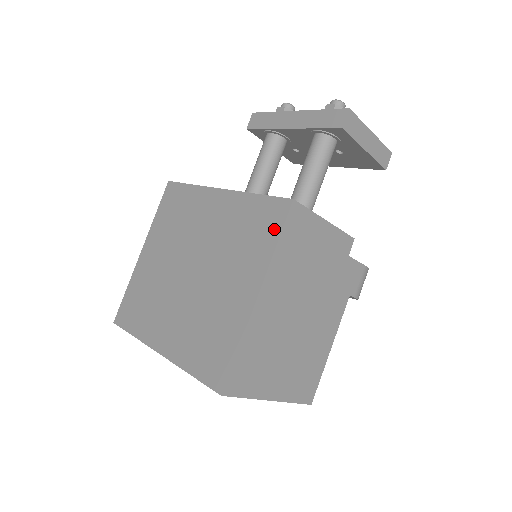
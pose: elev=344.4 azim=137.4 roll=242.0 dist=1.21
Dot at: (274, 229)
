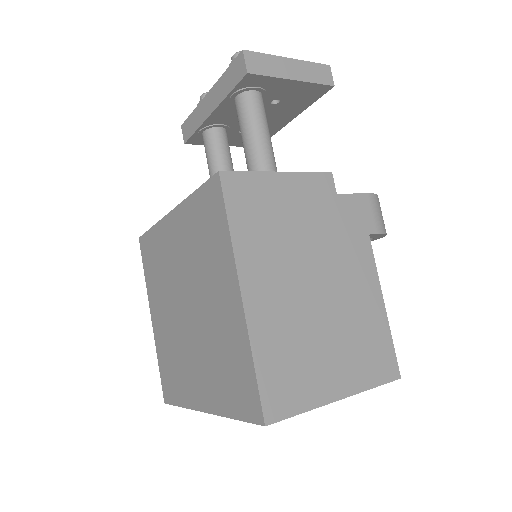
Dot at: (220, 214)
